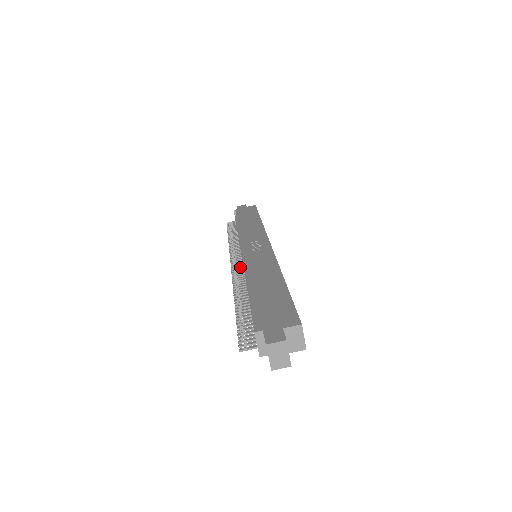
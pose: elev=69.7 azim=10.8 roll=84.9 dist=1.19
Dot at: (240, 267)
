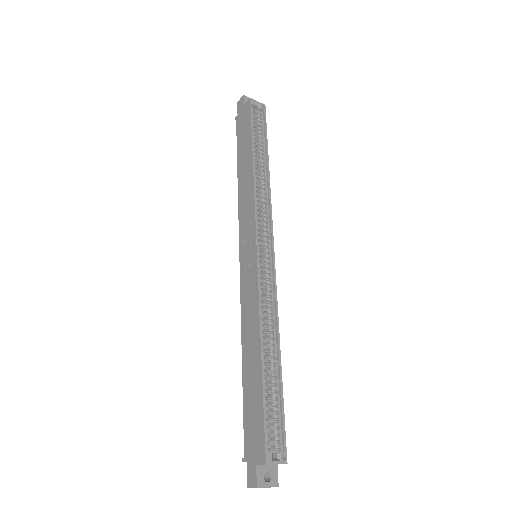
Dot at: occluded
